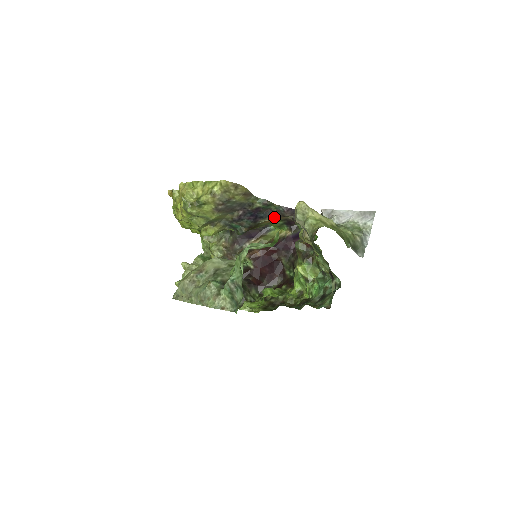
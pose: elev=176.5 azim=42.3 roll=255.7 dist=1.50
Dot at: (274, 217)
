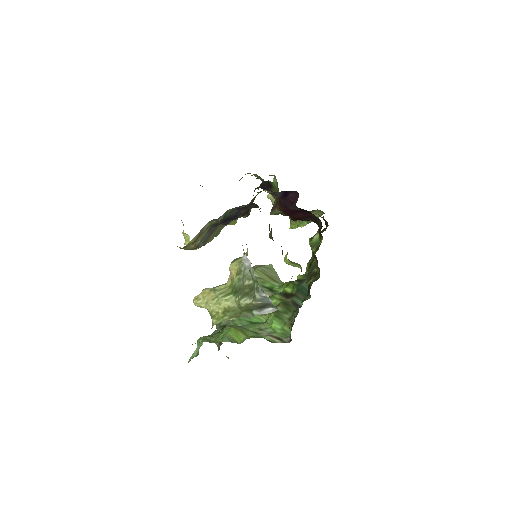
Dot at: occluded
